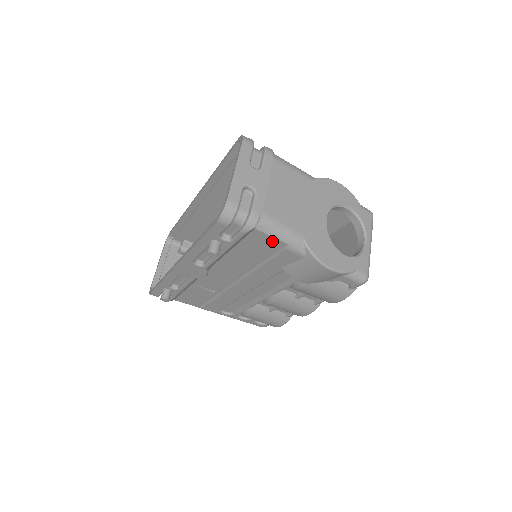
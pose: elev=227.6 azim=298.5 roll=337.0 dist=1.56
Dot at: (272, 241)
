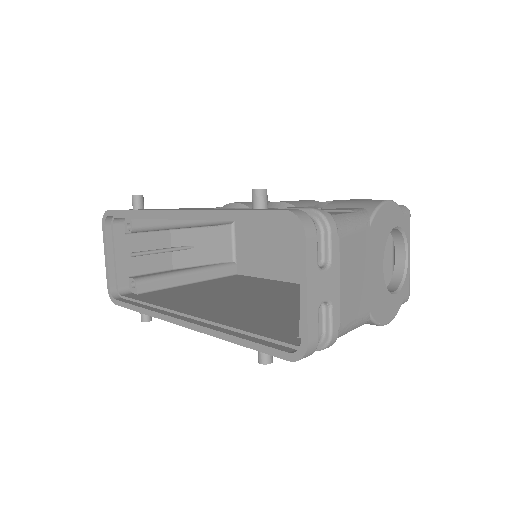
Dot at: occluded
